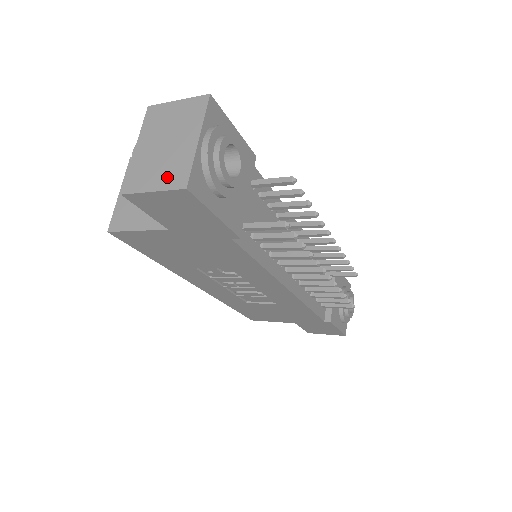
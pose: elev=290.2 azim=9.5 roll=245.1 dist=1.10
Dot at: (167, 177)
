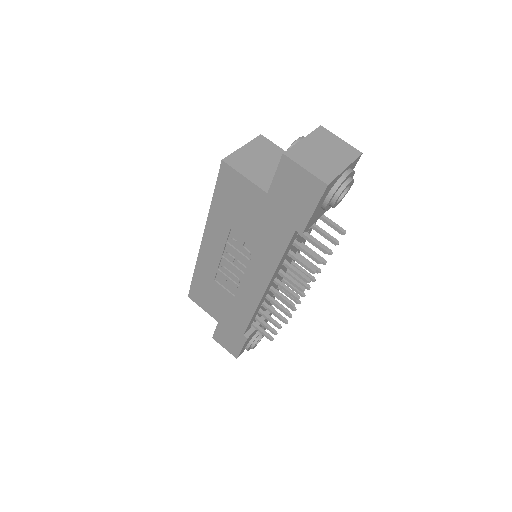
Dot at: (318, 170)
